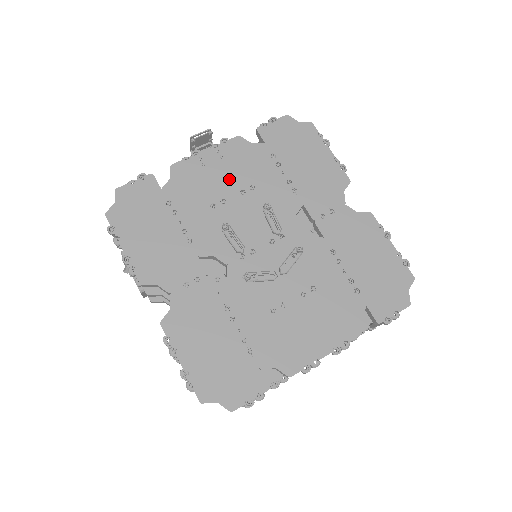
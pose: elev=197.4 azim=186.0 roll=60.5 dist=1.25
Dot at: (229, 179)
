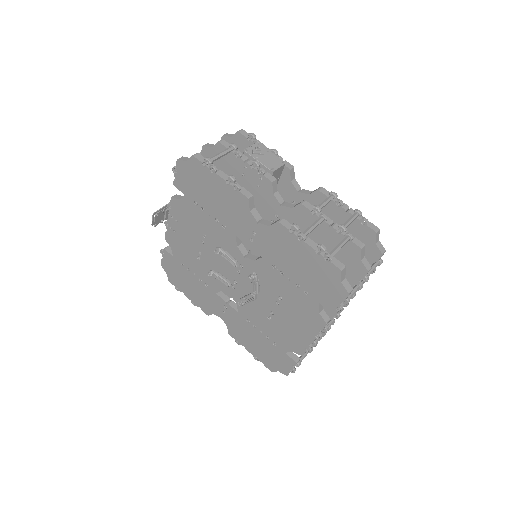
Dot at: (191, 235)
